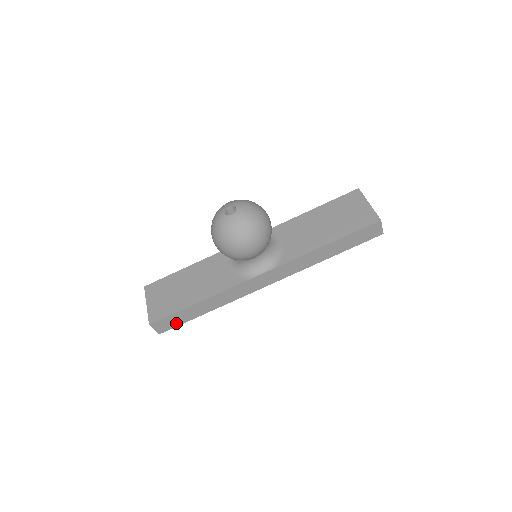
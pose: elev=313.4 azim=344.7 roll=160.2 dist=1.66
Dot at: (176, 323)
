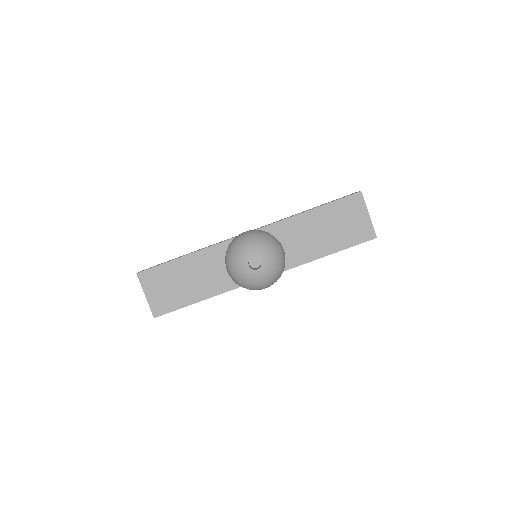
Dot at: occluded
